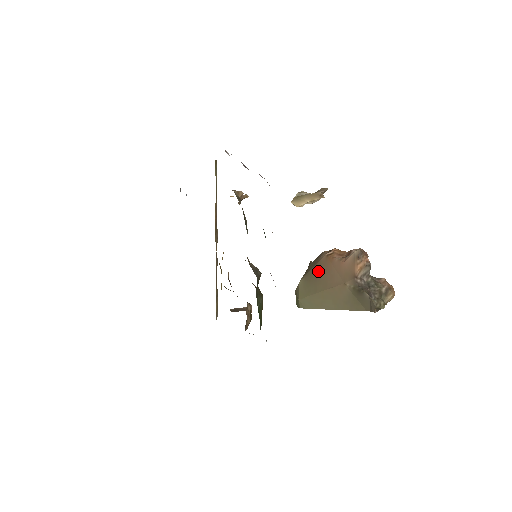
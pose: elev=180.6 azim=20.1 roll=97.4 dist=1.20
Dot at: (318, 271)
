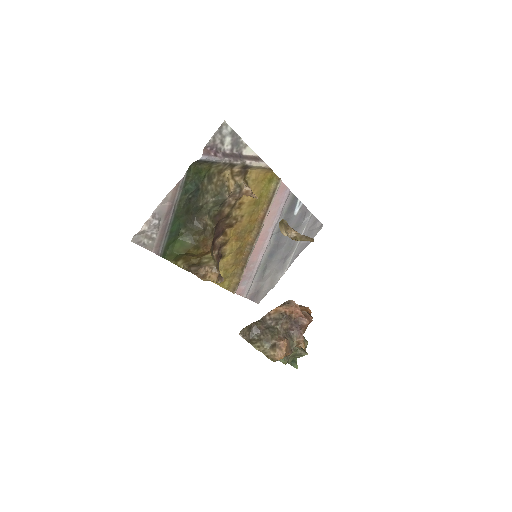
Dot at: occluded
